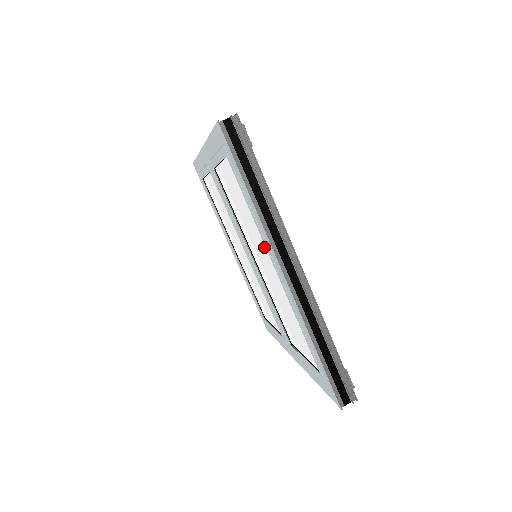
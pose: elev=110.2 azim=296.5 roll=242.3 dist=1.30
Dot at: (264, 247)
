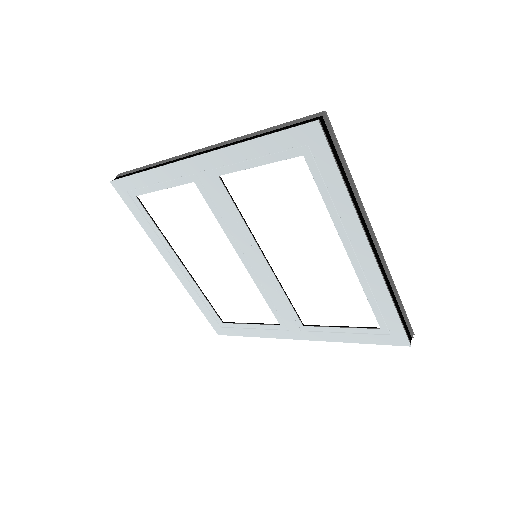
Dot at: (324, 236)
